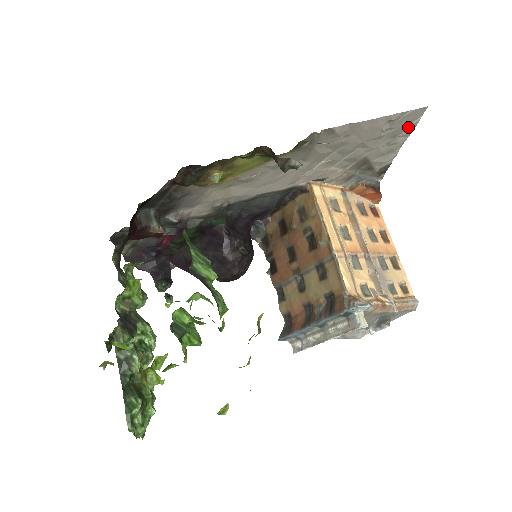
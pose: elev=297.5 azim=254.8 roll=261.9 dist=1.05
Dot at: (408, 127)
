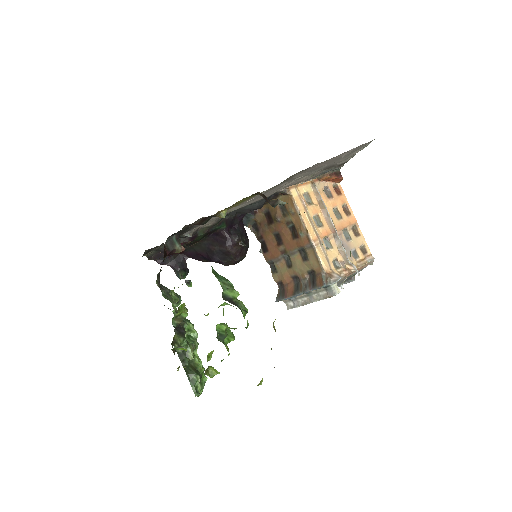
Dot at: (361, 148)
